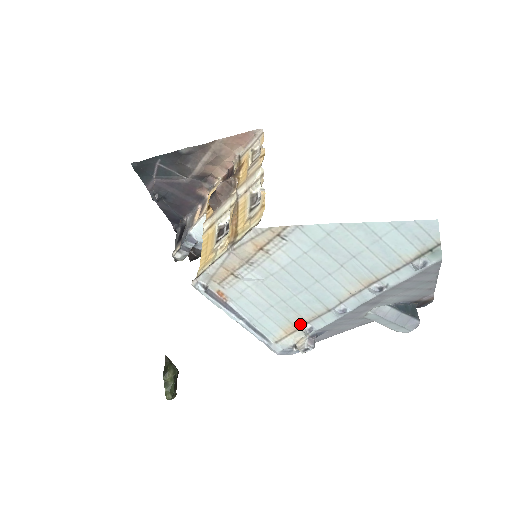
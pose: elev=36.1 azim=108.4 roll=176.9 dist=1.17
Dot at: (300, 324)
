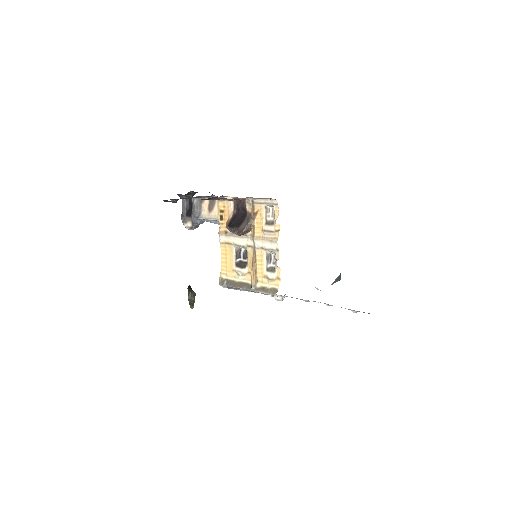
Dot at: (280, 295)
